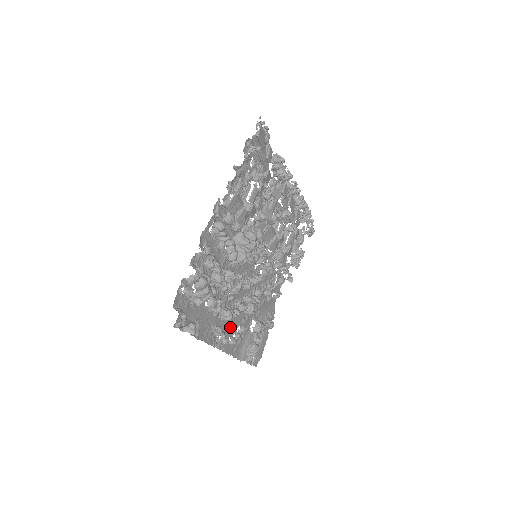
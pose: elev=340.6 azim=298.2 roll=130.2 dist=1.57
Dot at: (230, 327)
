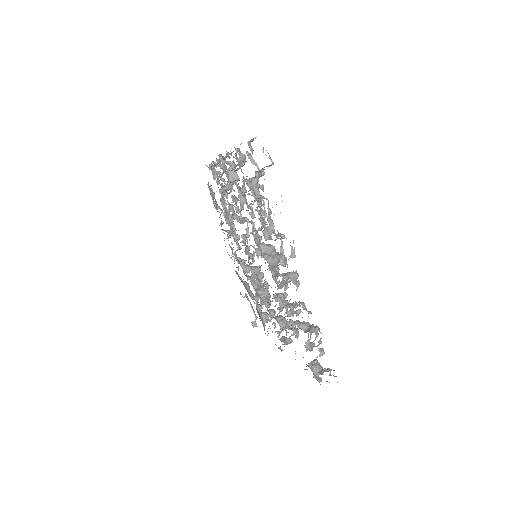
Dot at: occluded
